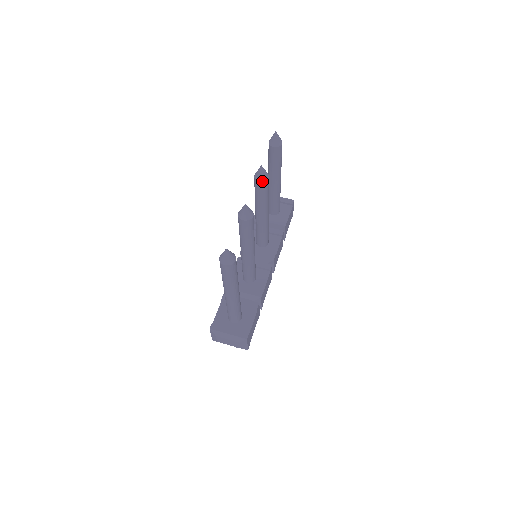
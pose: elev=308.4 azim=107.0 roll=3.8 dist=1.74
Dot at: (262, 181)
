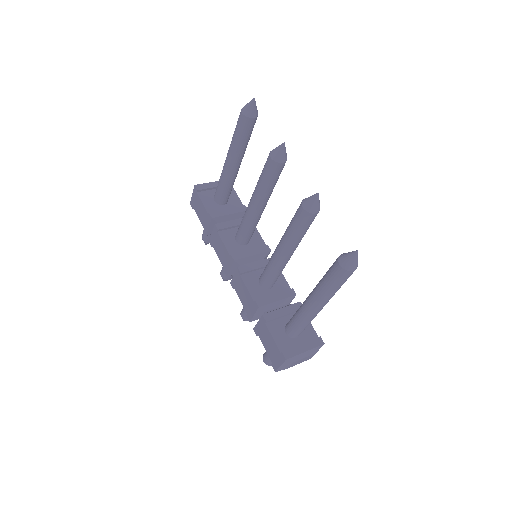
Dot at: (285, 161)
